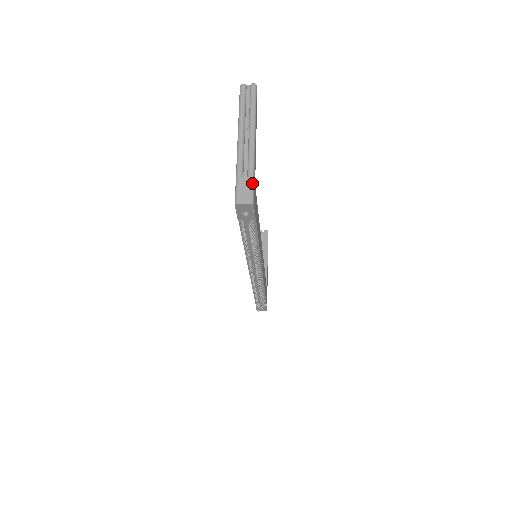
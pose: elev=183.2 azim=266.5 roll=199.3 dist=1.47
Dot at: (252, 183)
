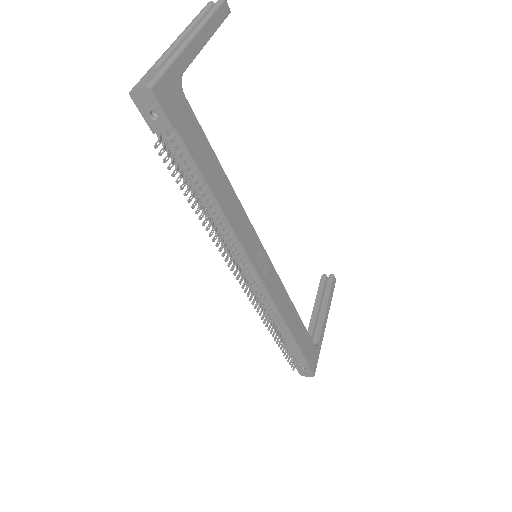
Dot at: (162, 69)
